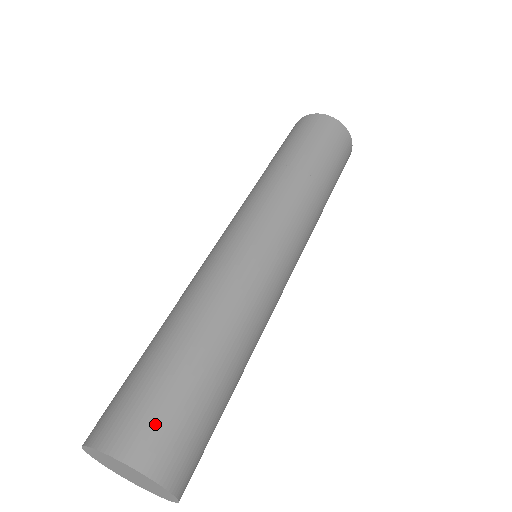
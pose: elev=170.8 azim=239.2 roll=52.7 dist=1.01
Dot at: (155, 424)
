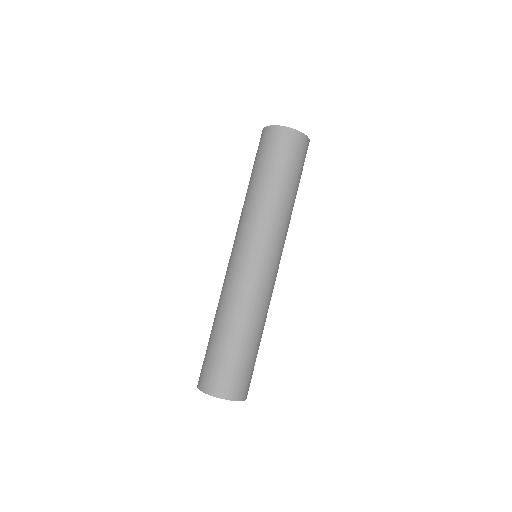
Dot at: (233, 380)
